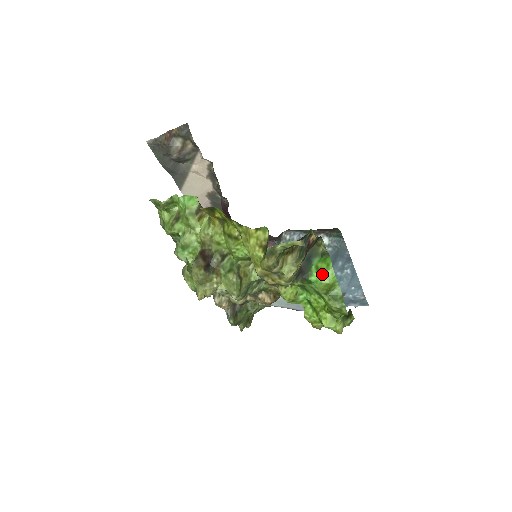
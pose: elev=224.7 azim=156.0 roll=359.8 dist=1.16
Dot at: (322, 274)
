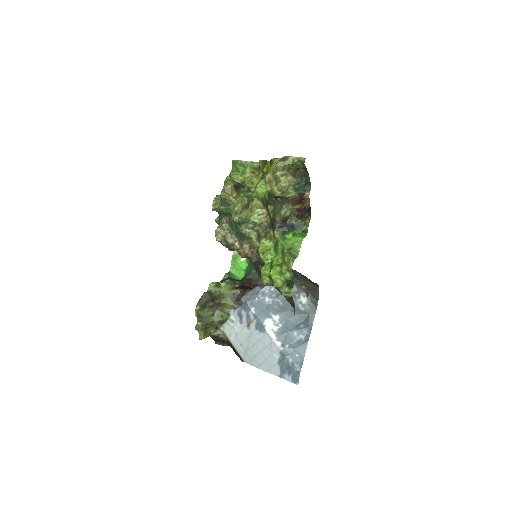
Dot at: (295, 237)
